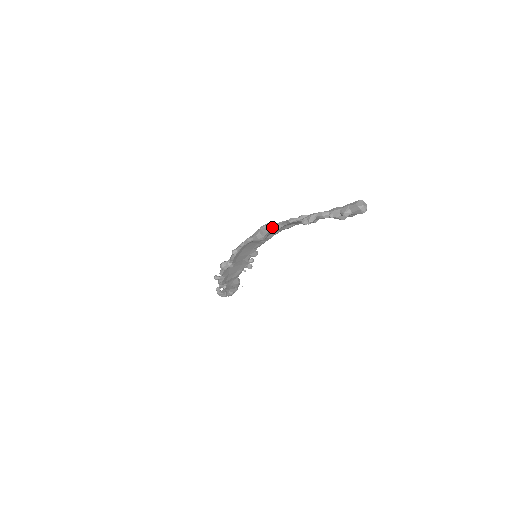
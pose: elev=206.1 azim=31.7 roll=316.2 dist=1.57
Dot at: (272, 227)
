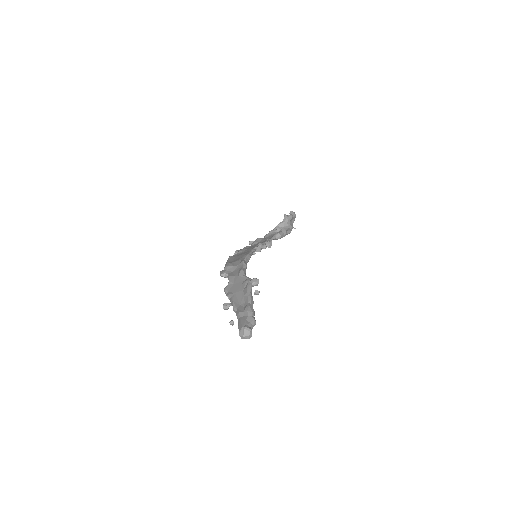
Dot at: (226, 277)
